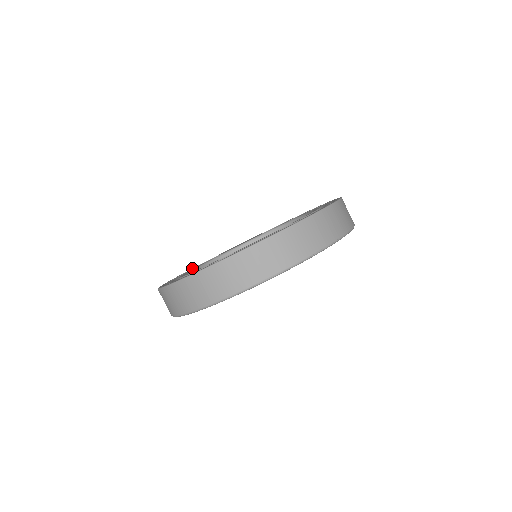
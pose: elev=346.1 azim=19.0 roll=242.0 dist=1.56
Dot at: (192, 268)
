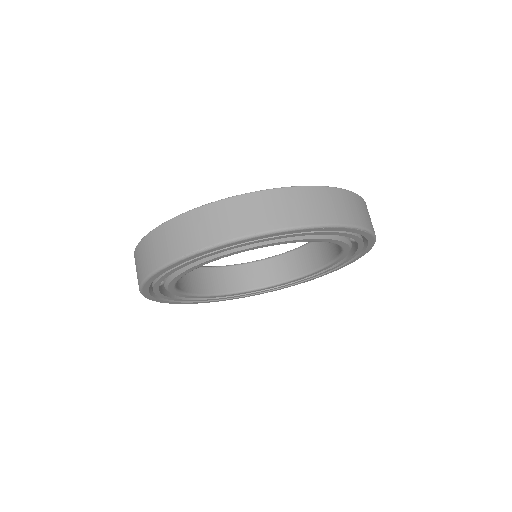
Dot at: occluded
